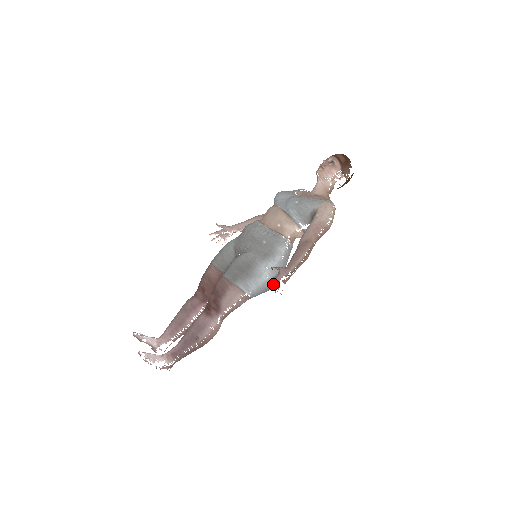
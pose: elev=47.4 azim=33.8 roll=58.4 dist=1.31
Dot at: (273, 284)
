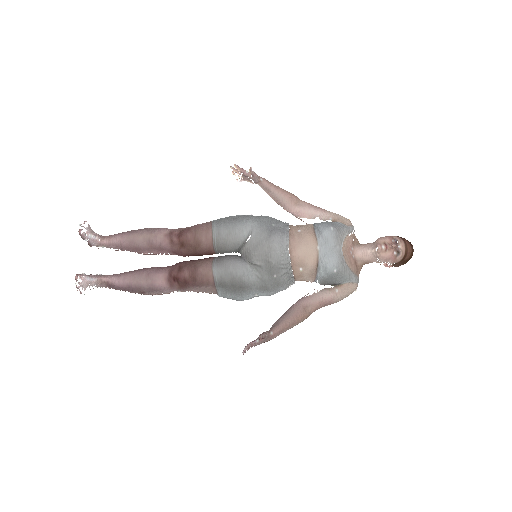
Dot at: (248, 347)
